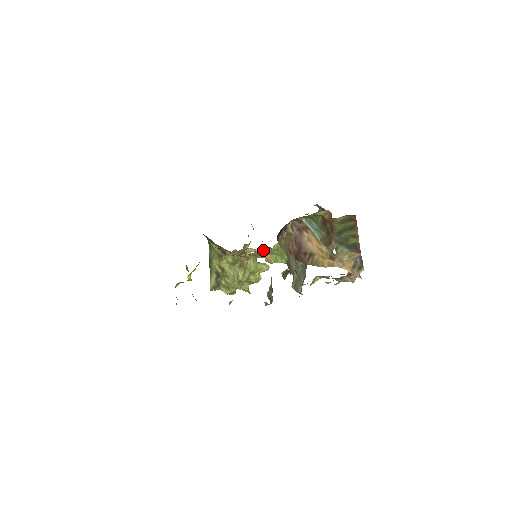
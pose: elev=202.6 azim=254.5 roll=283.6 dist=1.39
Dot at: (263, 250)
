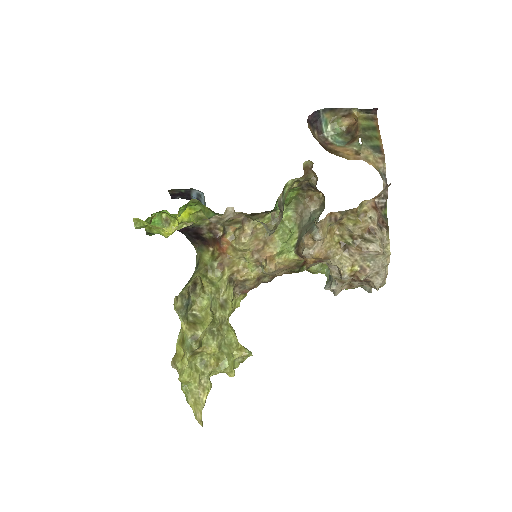
Dot at: occluded
